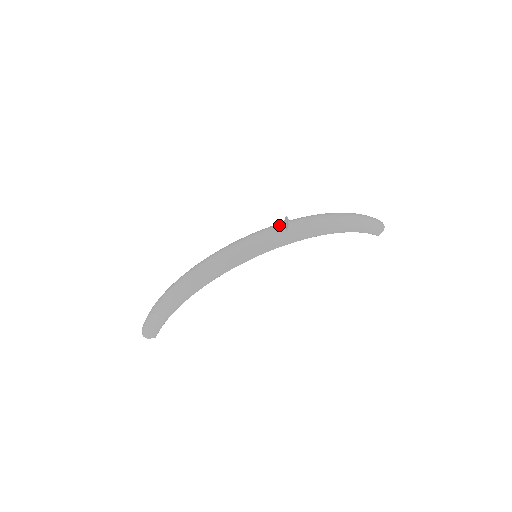
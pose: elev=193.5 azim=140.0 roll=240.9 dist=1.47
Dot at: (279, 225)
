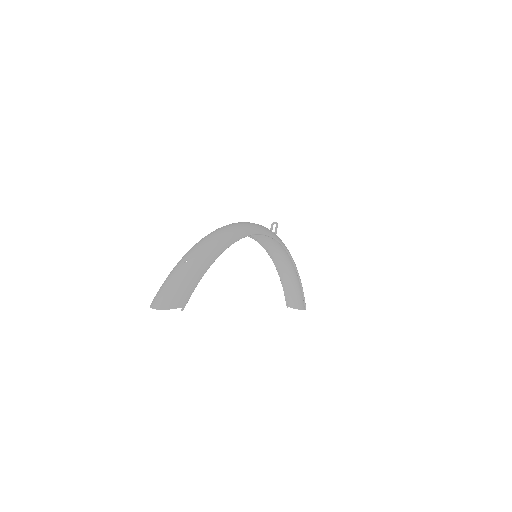
Dot at: occluded
